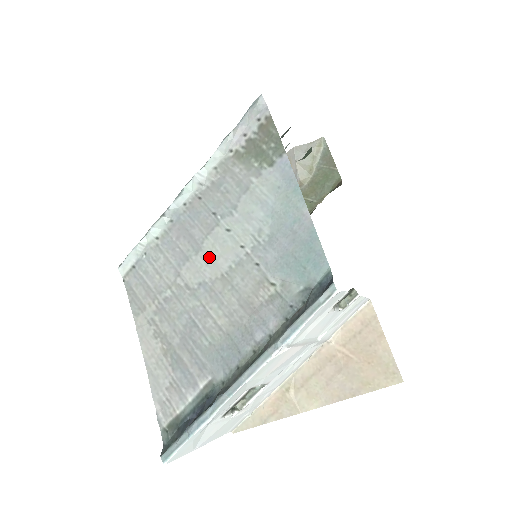
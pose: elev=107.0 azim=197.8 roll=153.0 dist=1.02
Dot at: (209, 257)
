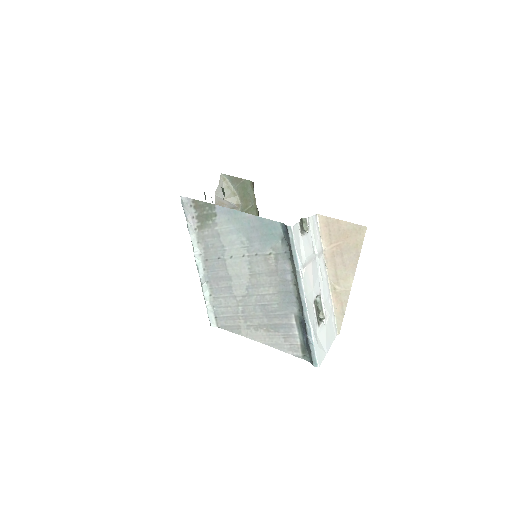
Dot at: (237, 275)
